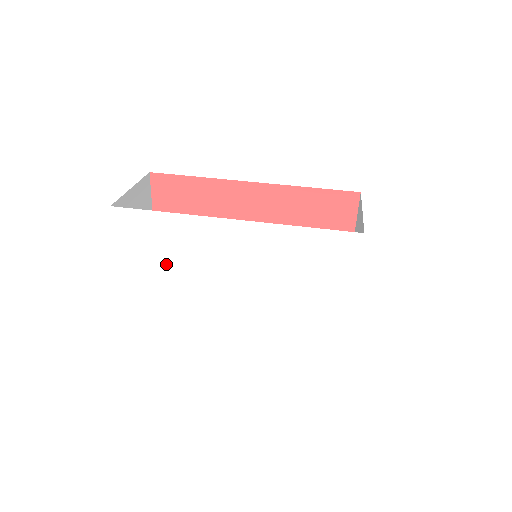
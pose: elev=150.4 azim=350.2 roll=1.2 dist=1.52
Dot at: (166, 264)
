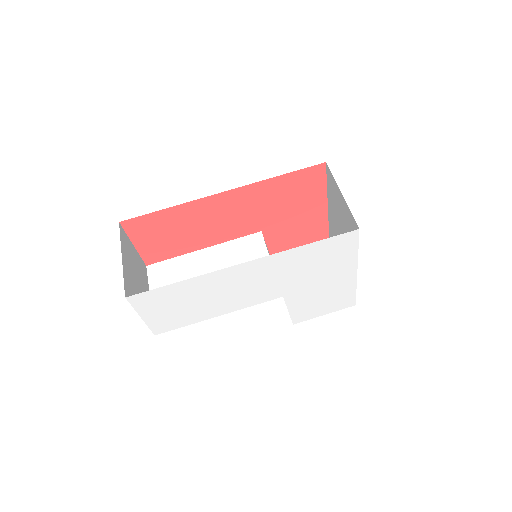
Dot at: (192, 310)
